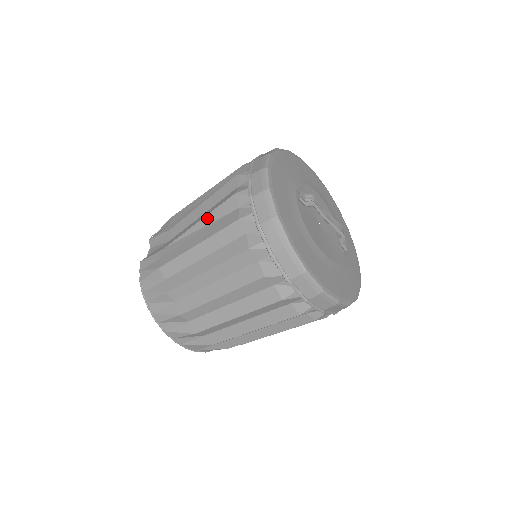
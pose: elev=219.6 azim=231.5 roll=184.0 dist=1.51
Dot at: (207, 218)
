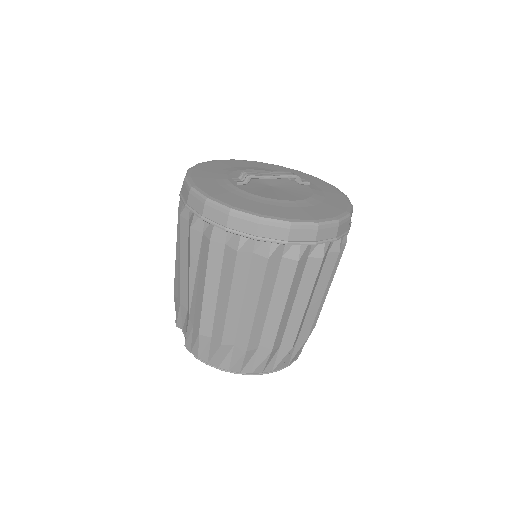
Dot at: (192, 265)
